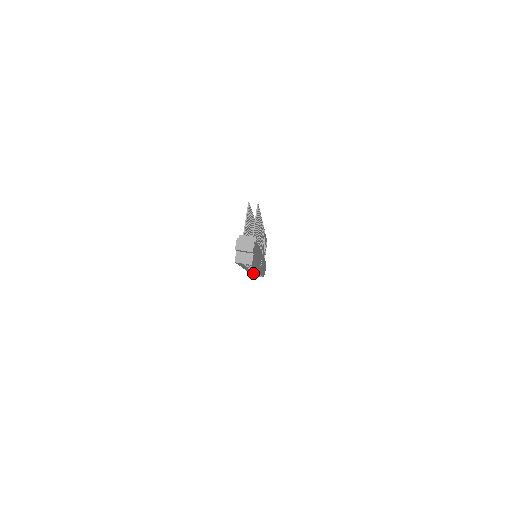
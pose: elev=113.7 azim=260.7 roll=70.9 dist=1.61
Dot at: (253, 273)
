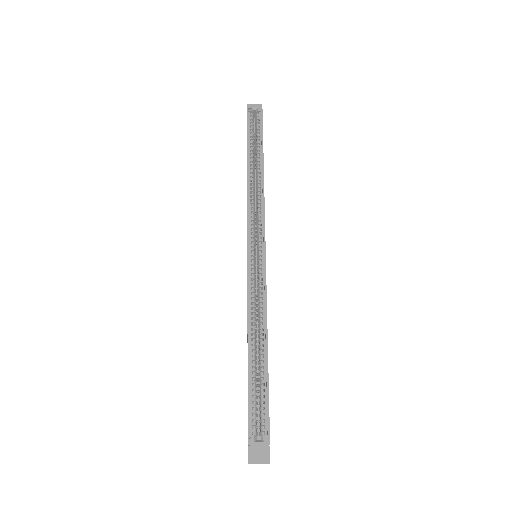
Dot at: (249, 364)
